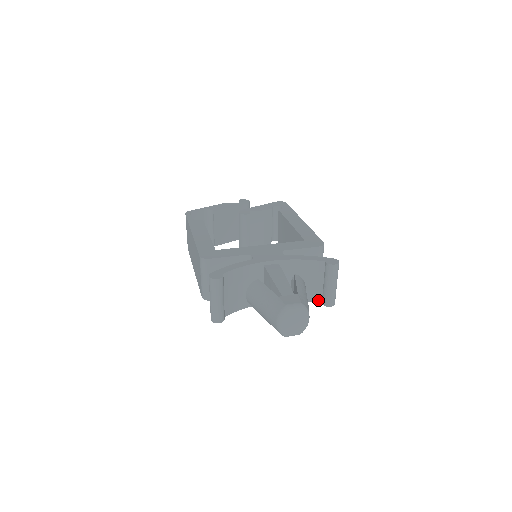
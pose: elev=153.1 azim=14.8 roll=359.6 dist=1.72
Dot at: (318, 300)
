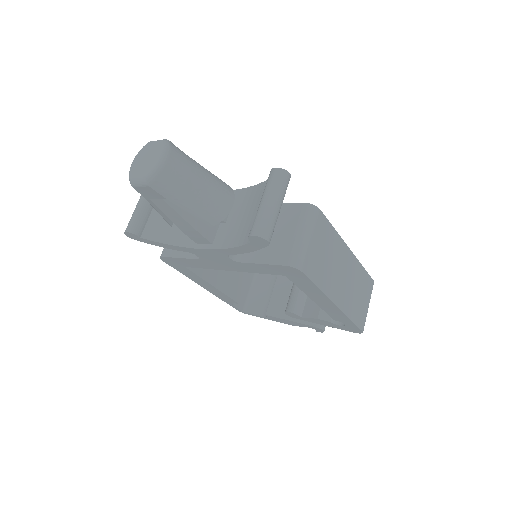
Dot at: occluded
